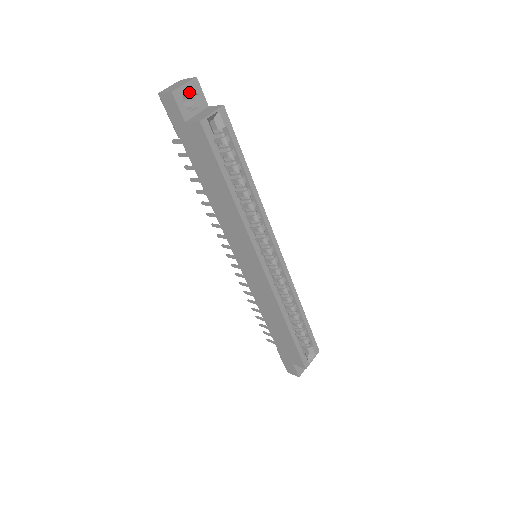
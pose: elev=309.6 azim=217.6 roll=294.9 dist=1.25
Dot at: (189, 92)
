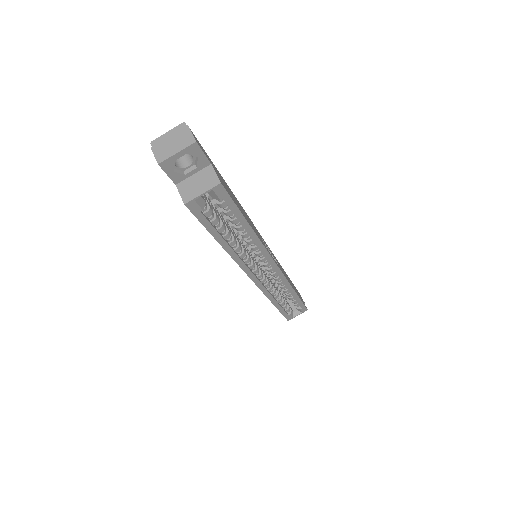
Dot at: (186, 152)
